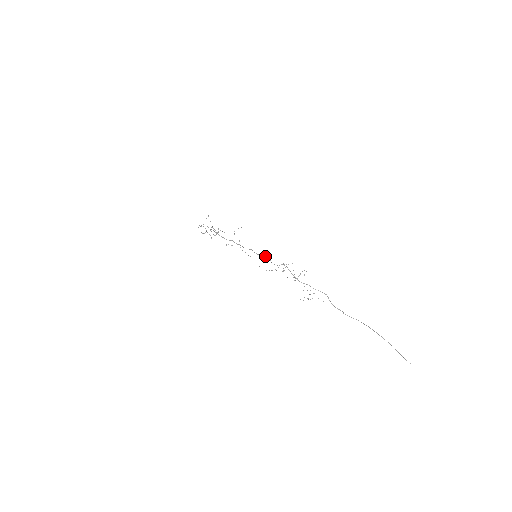
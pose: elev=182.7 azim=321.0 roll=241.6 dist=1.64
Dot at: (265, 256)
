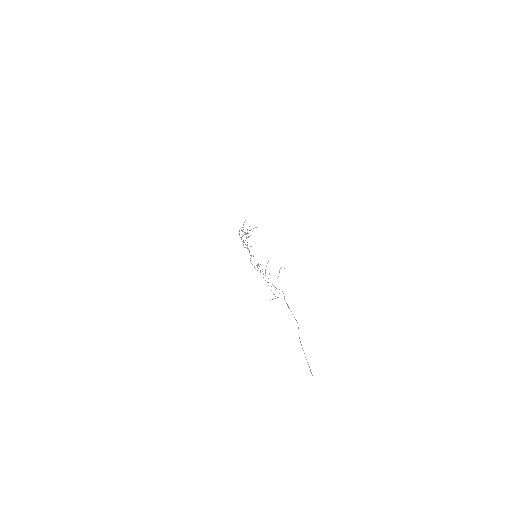
Dot at: occluded
